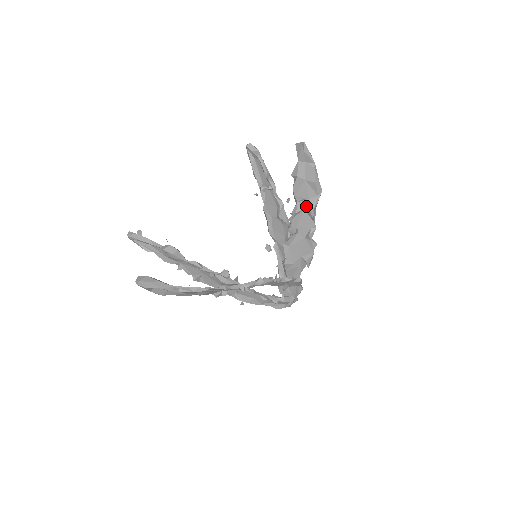
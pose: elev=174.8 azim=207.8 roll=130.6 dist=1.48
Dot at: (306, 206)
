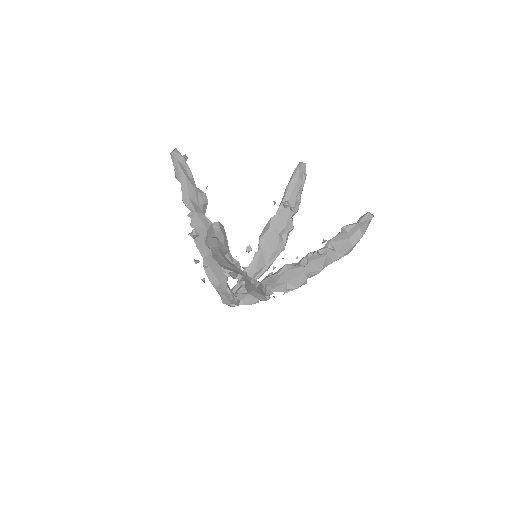
Dot at: (330, 255)
